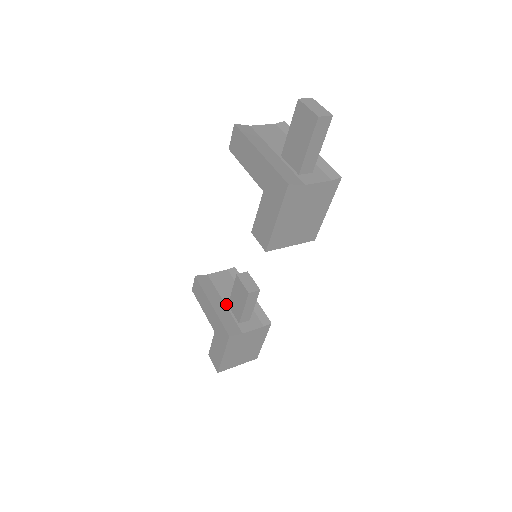
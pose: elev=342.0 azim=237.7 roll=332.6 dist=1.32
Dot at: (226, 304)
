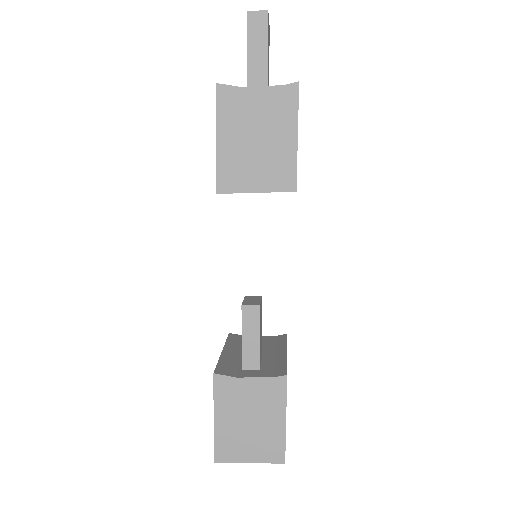
Dot at: occluded
